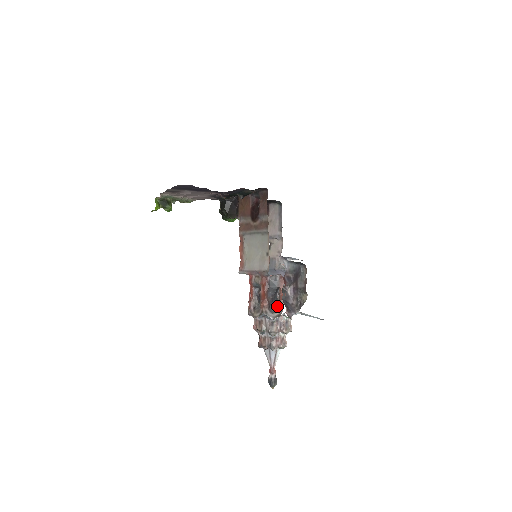
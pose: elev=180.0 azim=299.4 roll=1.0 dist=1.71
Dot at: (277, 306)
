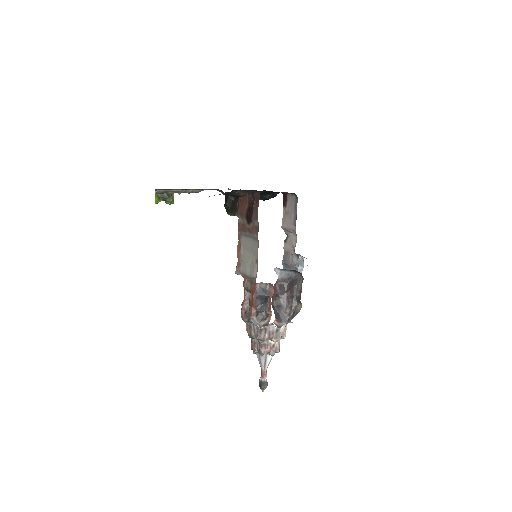
Dot at: (266, 314)
